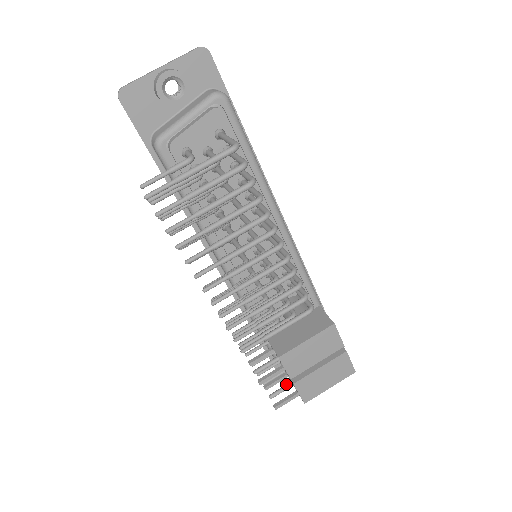
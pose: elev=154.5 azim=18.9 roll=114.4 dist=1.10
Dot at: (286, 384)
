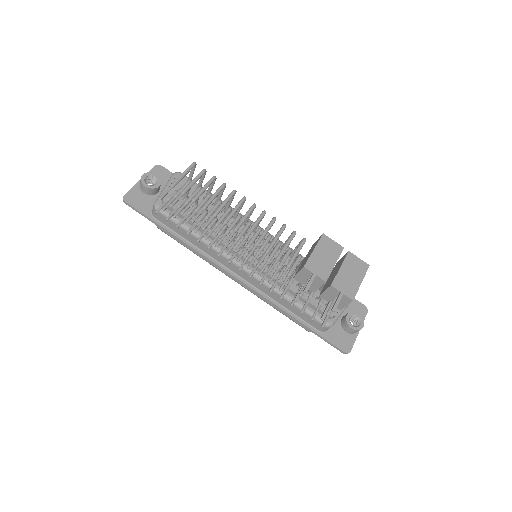
Dot at: (332, 301)
